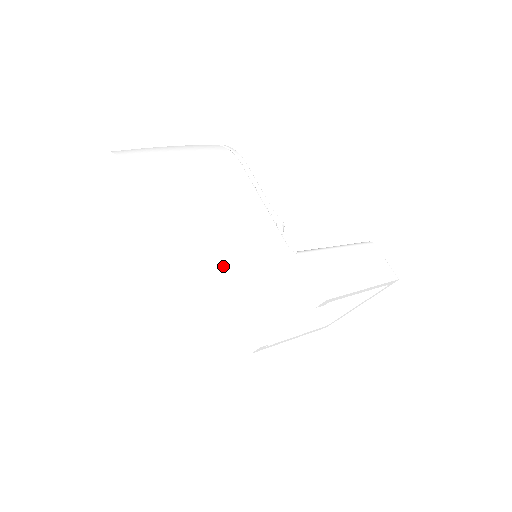
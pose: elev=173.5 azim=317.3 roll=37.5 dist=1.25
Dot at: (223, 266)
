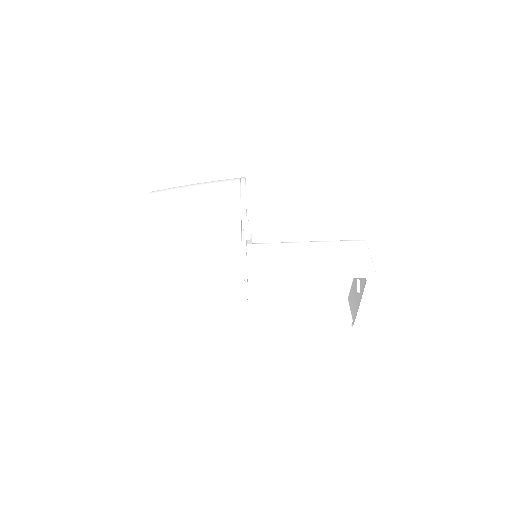
Dot at: (169, 249)
